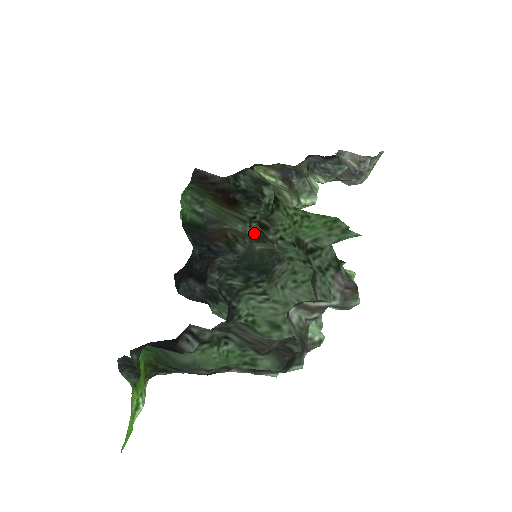
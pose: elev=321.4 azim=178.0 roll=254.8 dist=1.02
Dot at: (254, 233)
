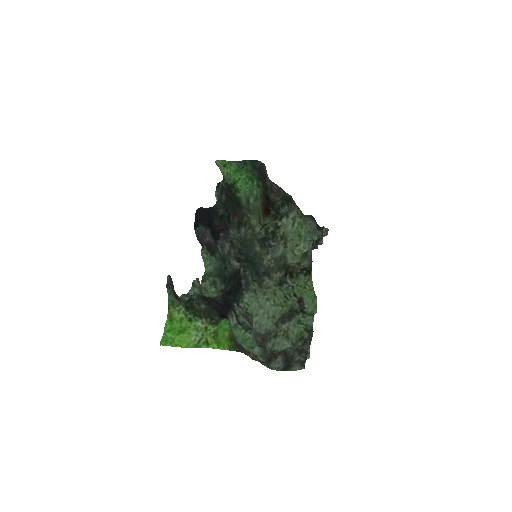
Dot at: (260, 235)
